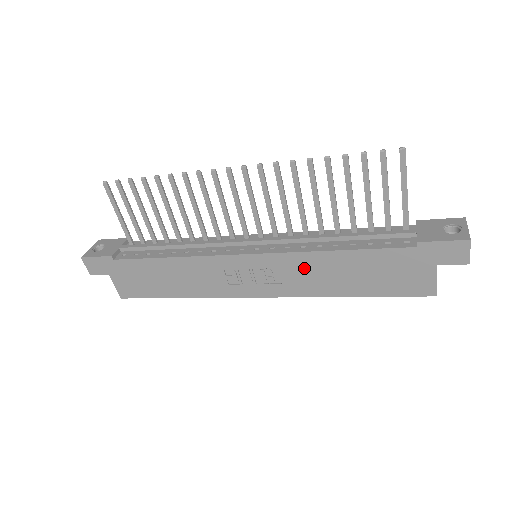
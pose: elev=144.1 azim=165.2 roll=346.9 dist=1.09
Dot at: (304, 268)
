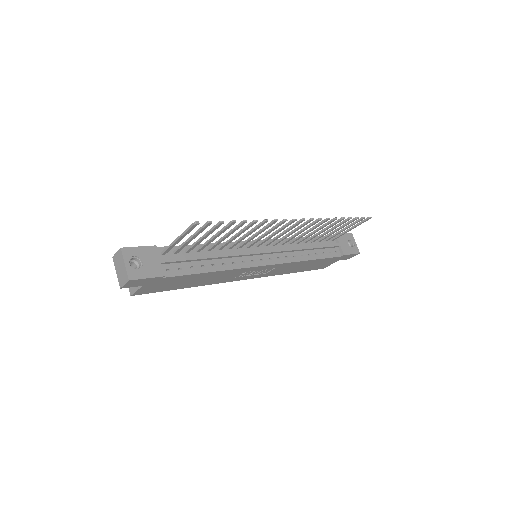
Dot at: (288, 267)
